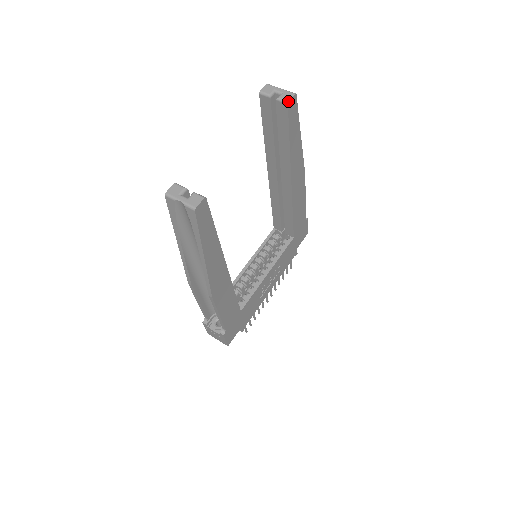
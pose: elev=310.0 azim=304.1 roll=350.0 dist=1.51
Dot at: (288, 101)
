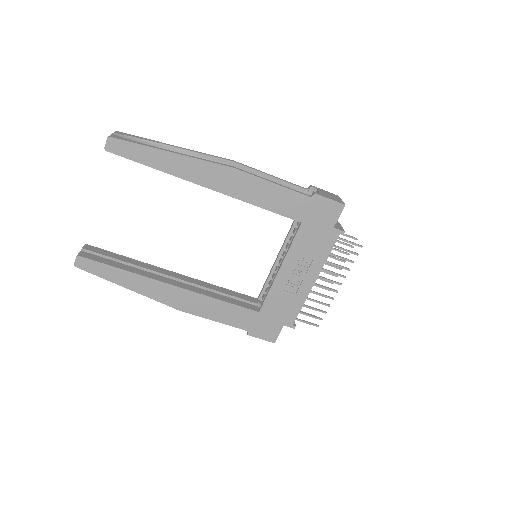
Dot at: (104, 148)
